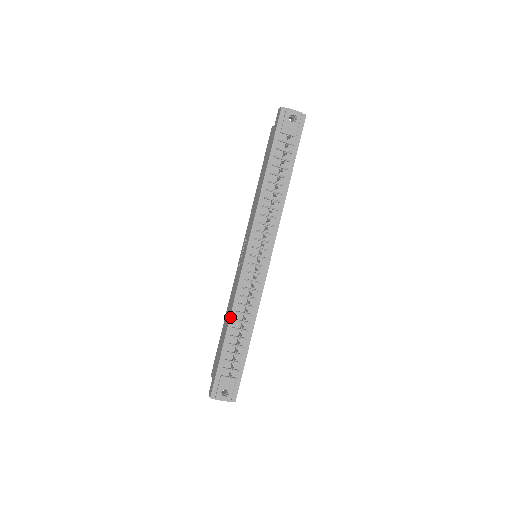
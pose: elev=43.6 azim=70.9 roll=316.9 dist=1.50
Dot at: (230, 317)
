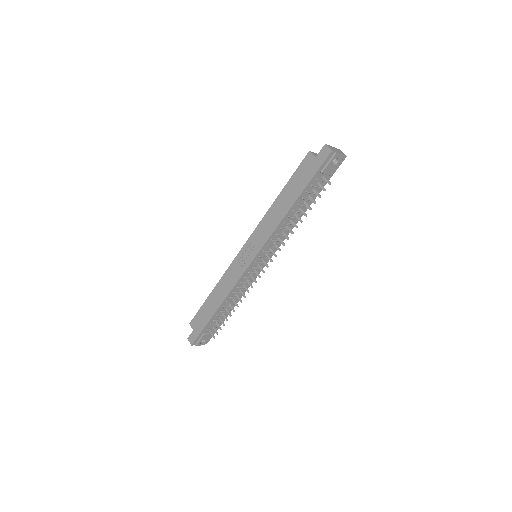
Dot at: (224, 301)
